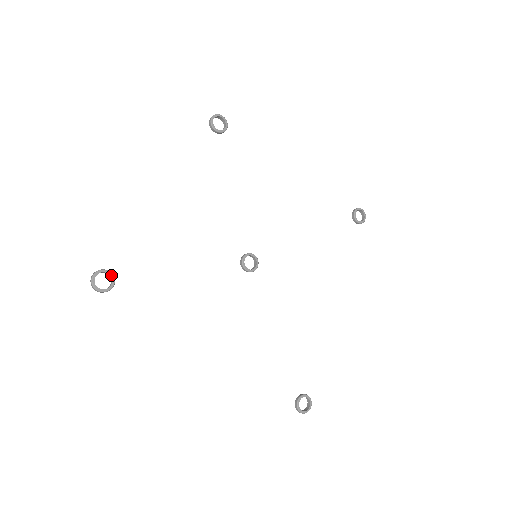
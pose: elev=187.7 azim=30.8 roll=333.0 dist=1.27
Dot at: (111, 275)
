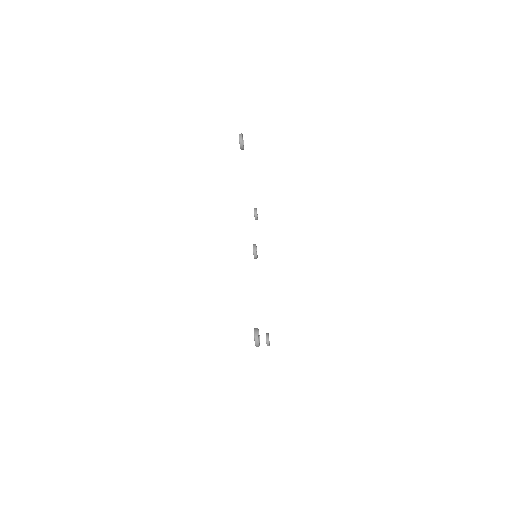
Dot at: occluded
